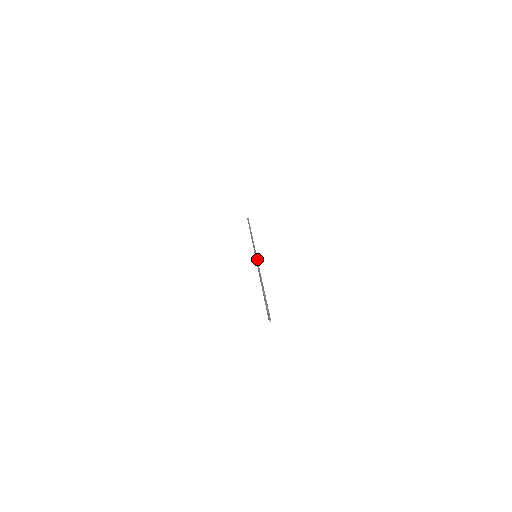
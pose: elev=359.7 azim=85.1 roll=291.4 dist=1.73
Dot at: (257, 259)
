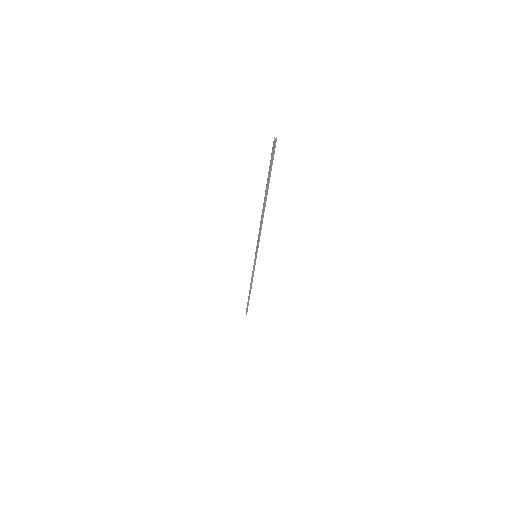
Dot at: (257, 248)
